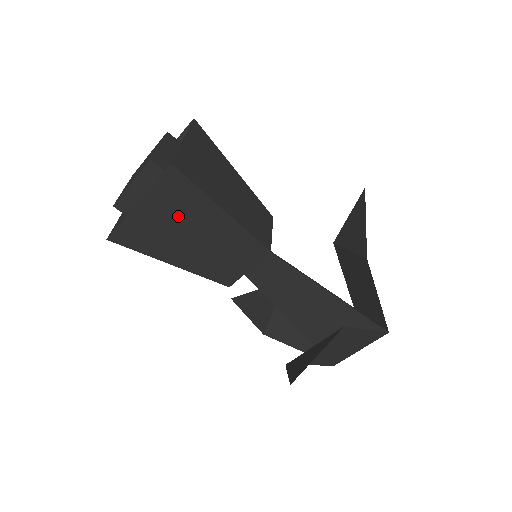
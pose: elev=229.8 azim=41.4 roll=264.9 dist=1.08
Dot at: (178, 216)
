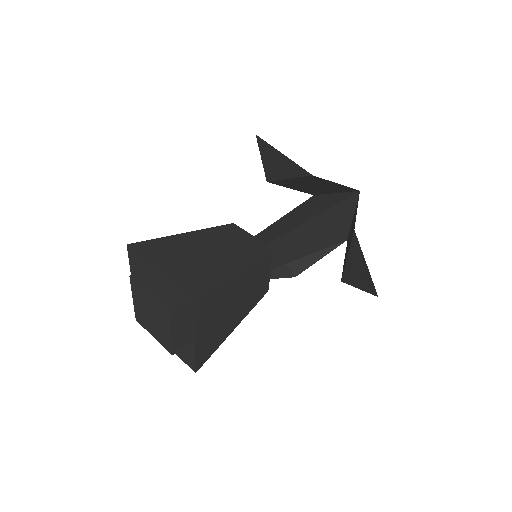
Dot at: (218, 310)
